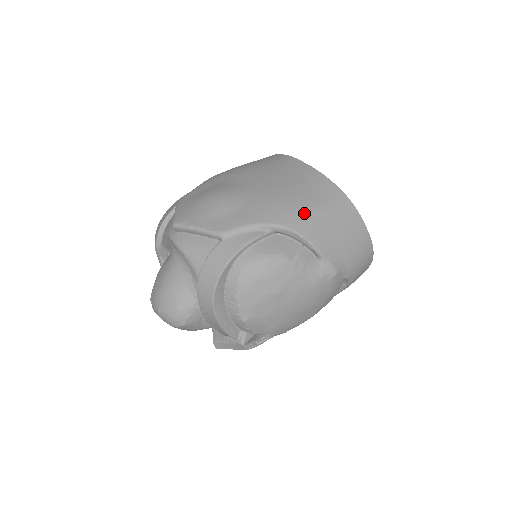
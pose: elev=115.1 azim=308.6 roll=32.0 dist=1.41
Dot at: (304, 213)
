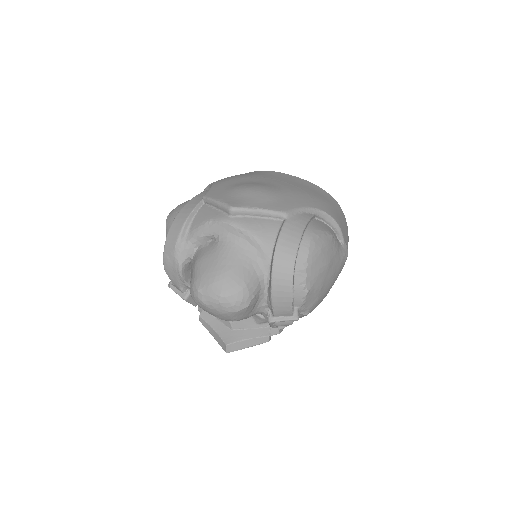
Dot at: (326, 204)
